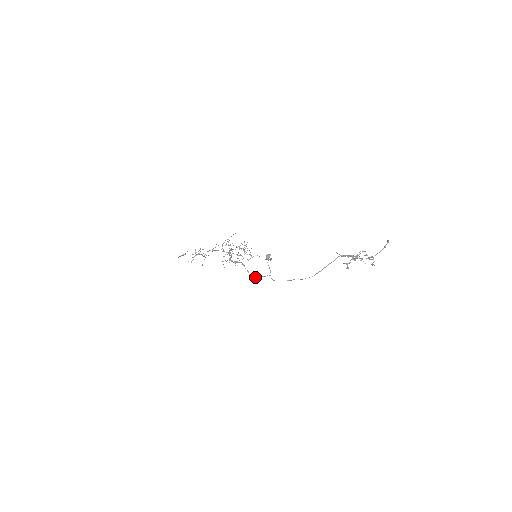
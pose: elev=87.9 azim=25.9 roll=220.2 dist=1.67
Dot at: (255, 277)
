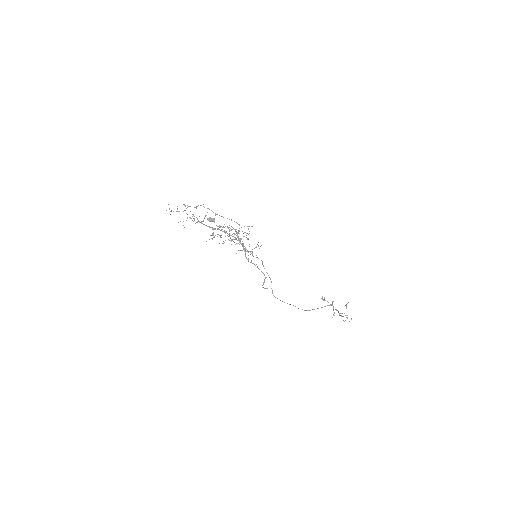
Dot at: (264, 288)
